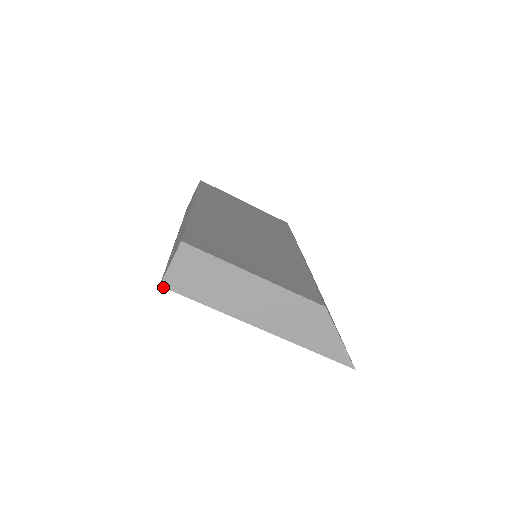
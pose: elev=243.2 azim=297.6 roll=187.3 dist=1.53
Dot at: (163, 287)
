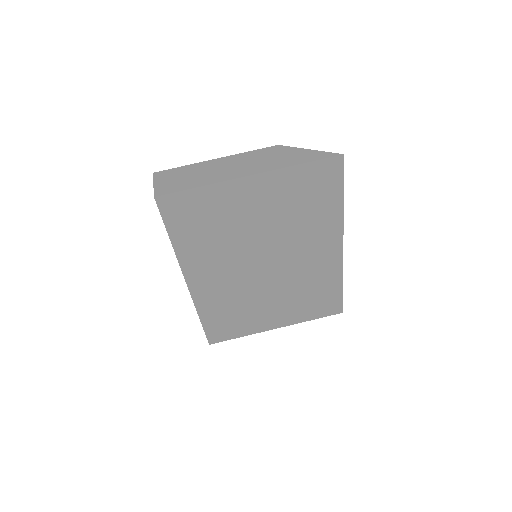
Dot at: (157, 196)
